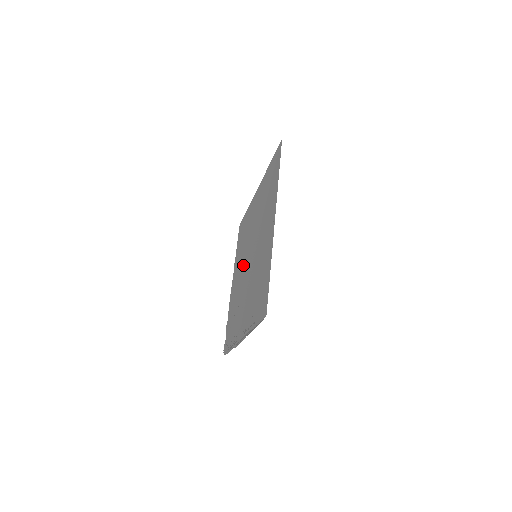
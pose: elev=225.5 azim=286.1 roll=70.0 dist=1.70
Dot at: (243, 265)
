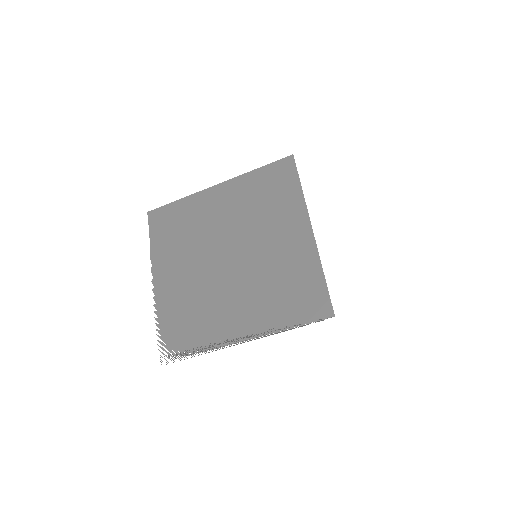
Dot at: (202, 260)
